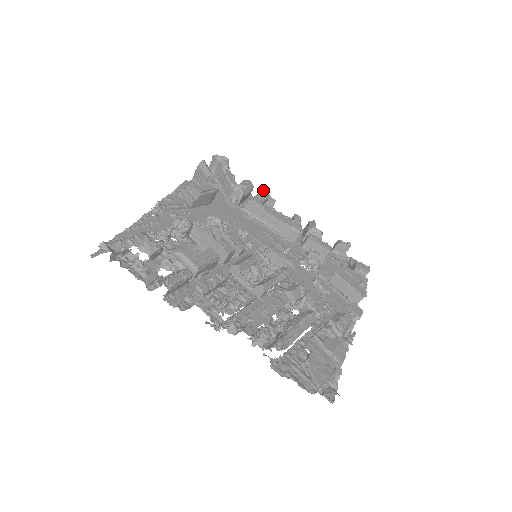
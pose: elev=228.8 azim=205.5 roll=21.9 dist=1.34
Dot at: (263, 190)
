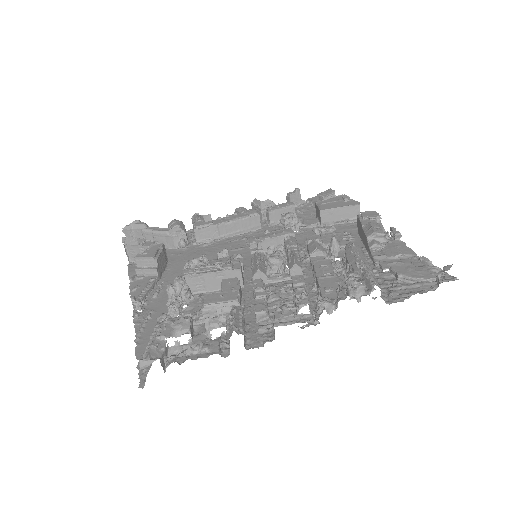
Dot at: (192, 216)
